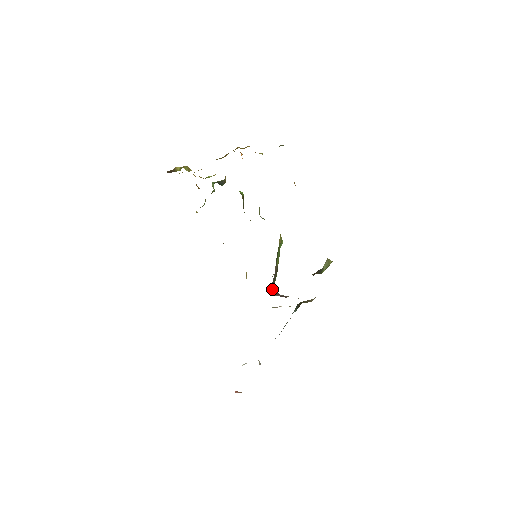
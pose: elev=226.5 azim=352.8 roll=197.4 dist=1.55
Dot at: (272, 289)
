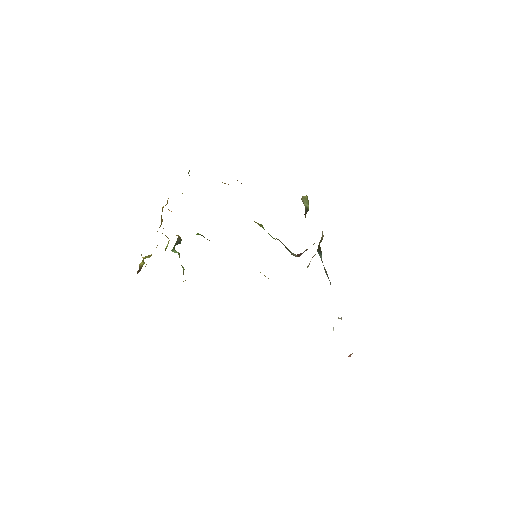
Dot at: (293, 255)
